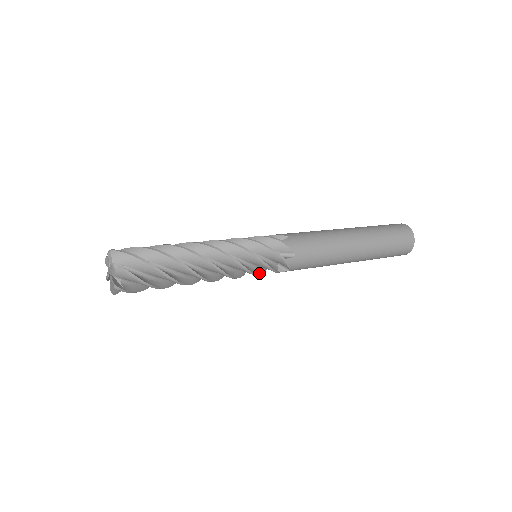
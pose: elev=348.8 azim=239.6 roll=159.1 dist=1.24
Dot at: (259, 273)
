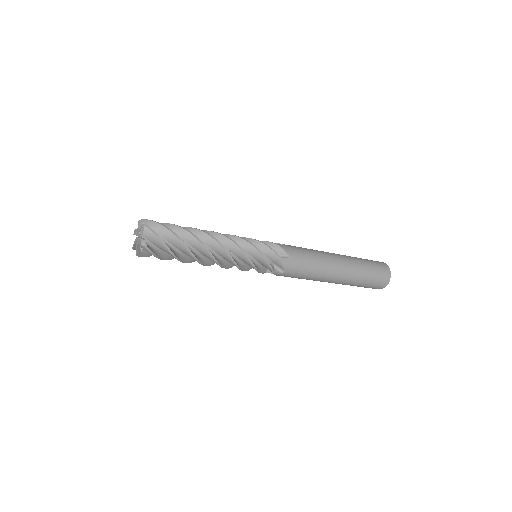
Dot at: (264, 257)
